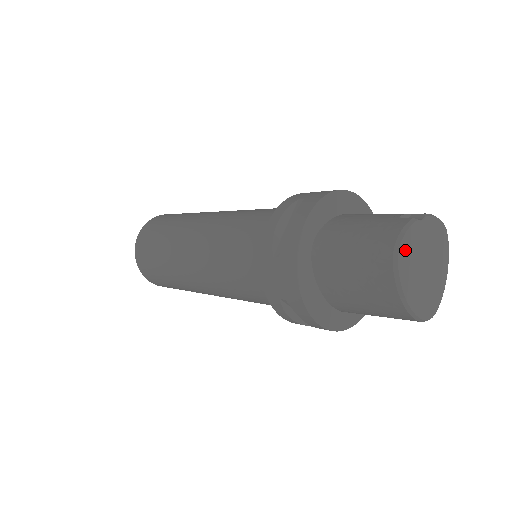
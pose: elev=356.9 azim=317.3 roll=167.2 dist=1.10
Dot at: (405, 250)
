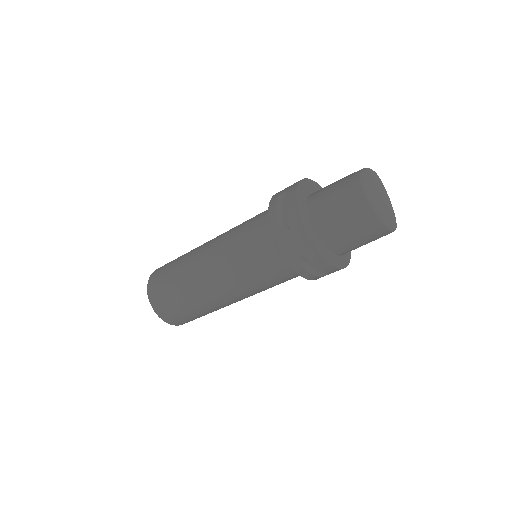
Dot at: (367, 186)
